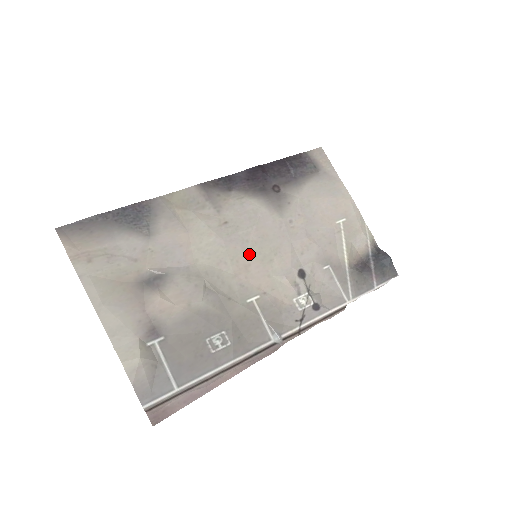
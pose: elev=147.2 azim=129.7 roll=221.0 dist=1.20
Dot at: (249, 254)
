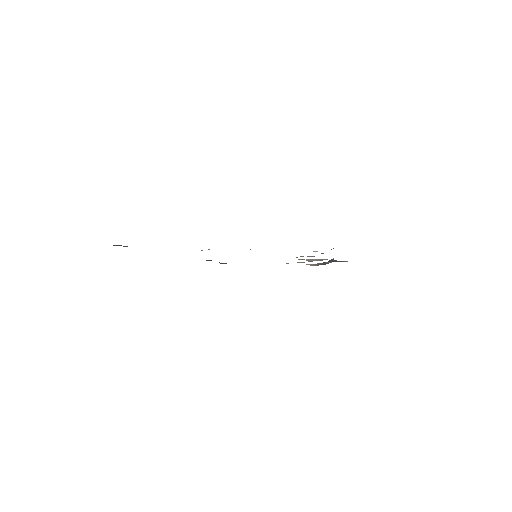
Dot at: occluded
